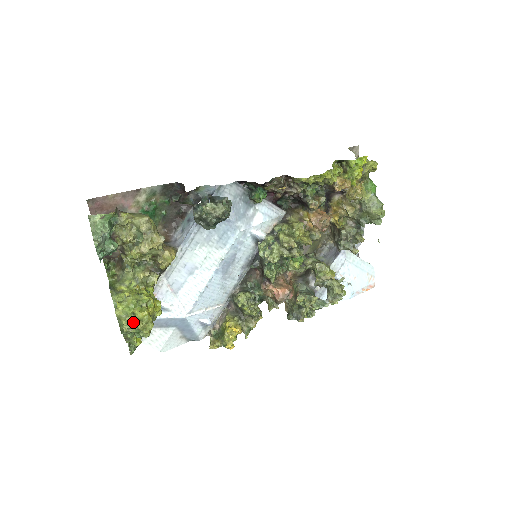
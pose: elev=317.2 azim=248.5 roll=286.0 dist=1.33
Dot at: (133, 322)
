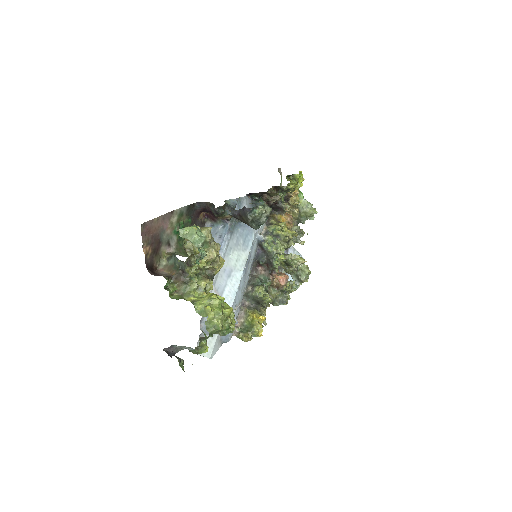
Dot at: (224, 320)
